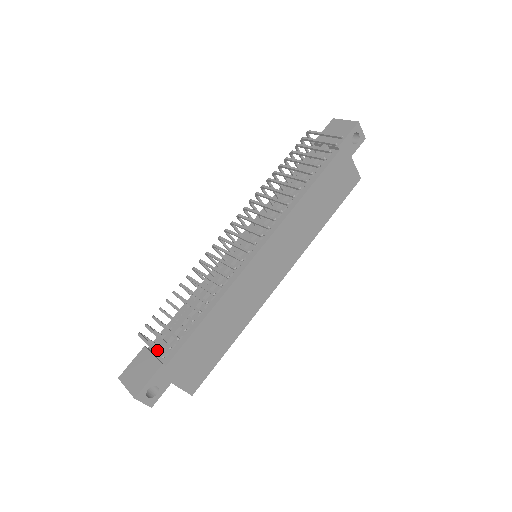
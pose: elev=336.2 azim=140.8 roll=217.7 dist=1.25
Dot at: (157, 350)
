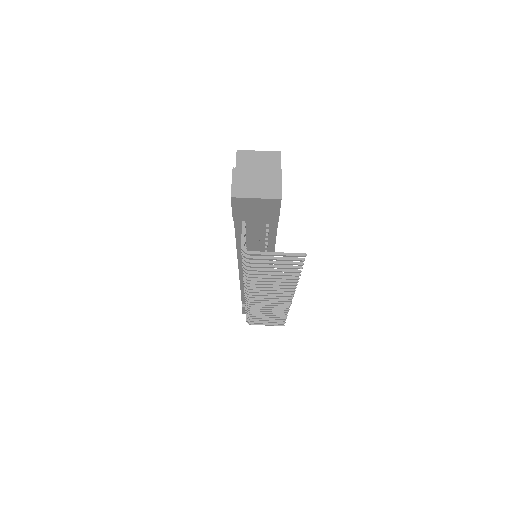
Dot at: occluded
